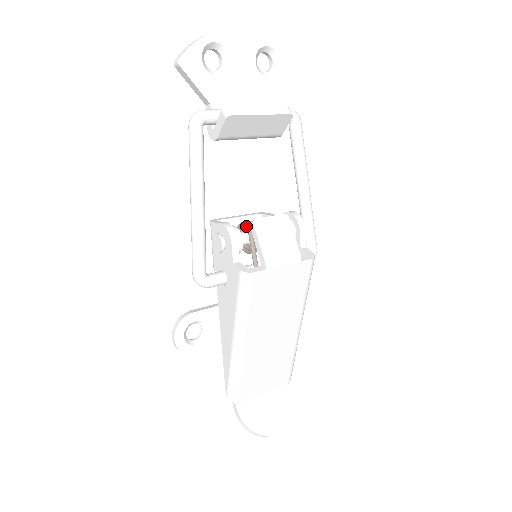
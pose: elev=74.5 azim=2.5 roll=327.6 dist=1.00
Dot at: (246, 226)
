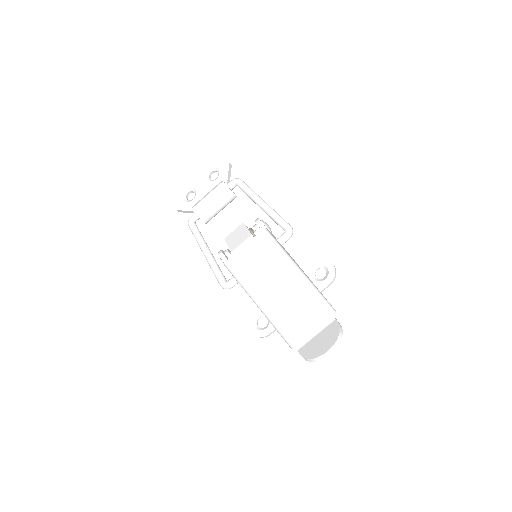
Dot at: occluded
